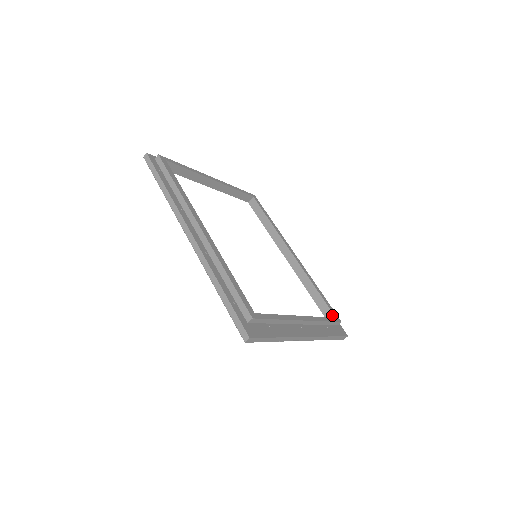
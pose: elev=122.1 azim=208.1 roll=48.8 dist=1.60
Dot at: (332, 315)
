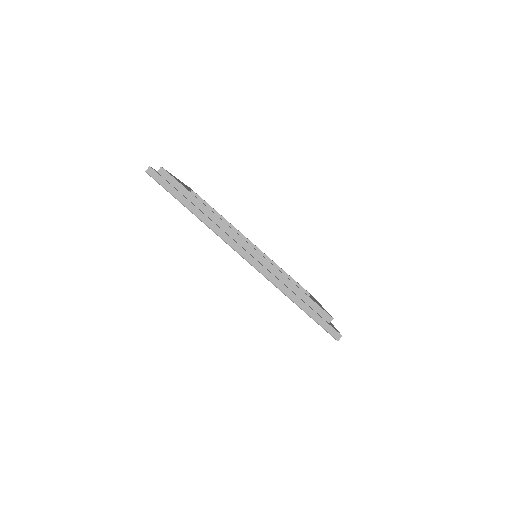
Dot at: occluded
